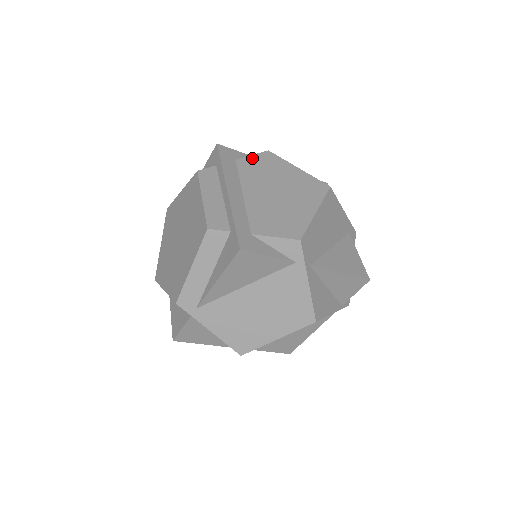
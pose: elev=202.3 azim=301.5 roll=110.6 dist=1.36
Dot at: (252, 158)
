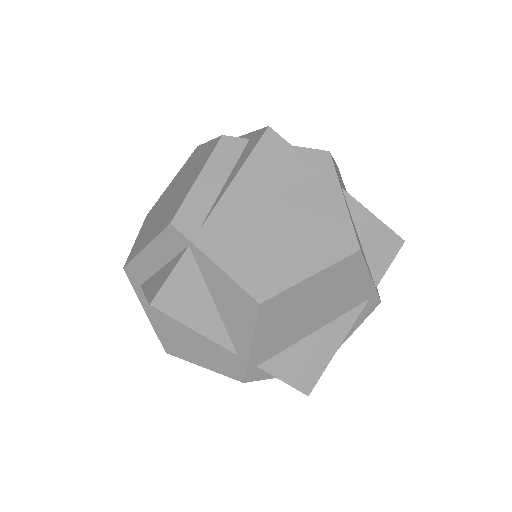
Dot at: occluded
